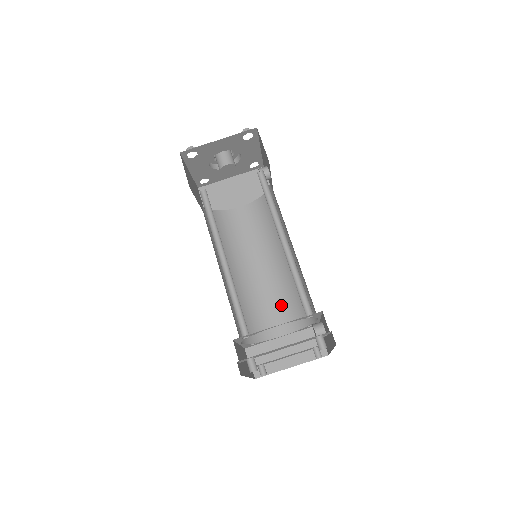
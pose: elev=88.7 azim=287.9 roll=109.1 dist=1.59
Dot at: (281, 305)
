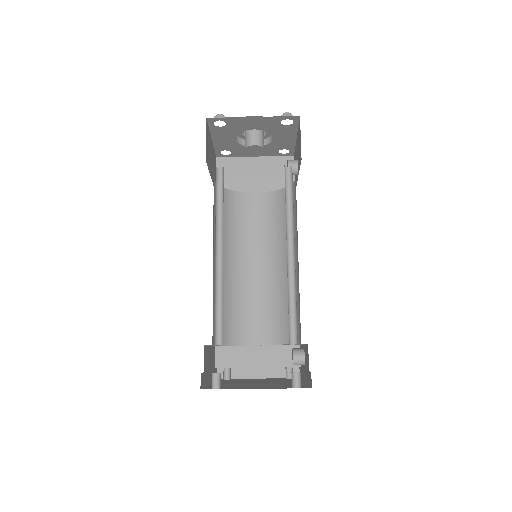
Dot at: (267, 313)
